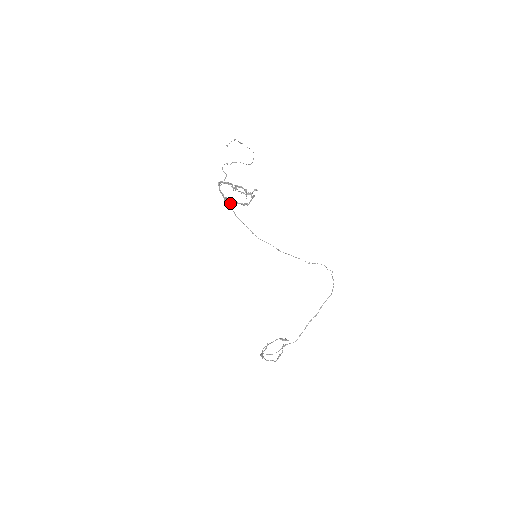
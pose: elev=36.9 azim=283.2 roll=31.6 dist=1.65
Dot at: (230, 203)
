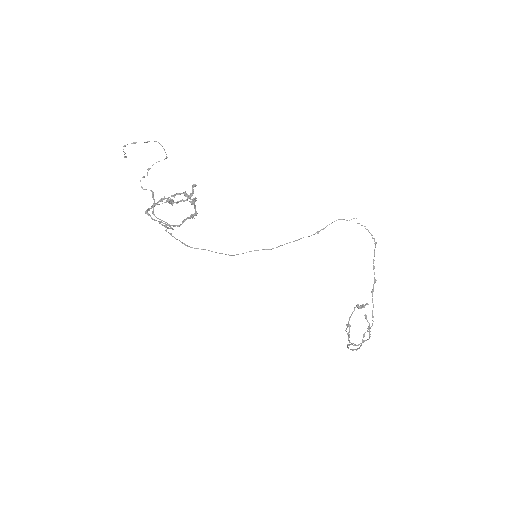
Dot at: occluded
